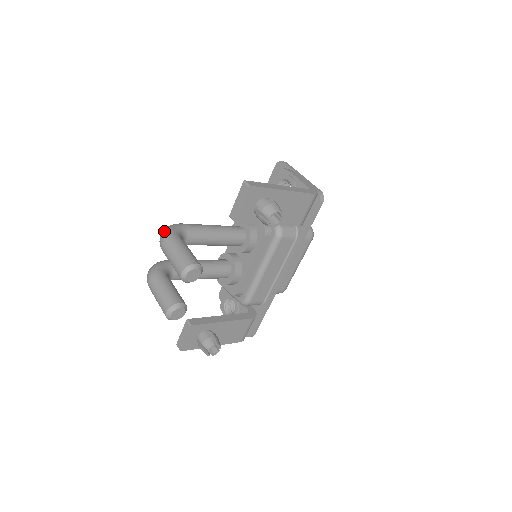
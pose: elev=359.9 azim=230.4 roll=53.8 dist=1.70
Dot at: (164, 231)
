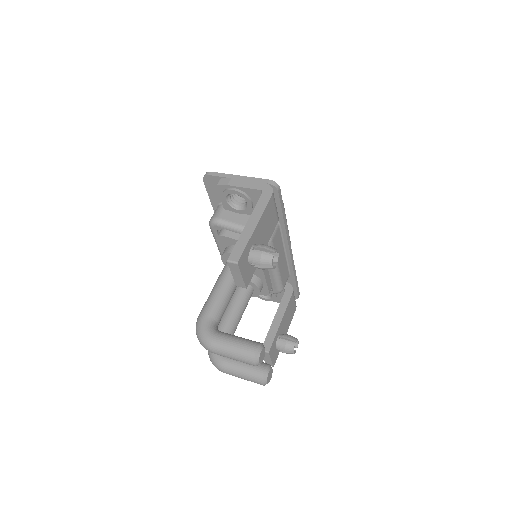
Dot at: (201, 340)
